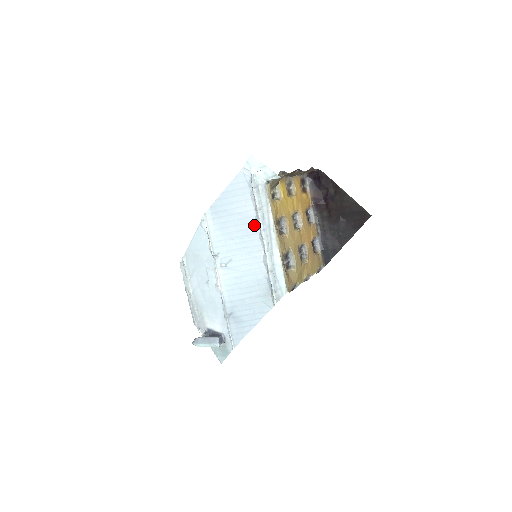
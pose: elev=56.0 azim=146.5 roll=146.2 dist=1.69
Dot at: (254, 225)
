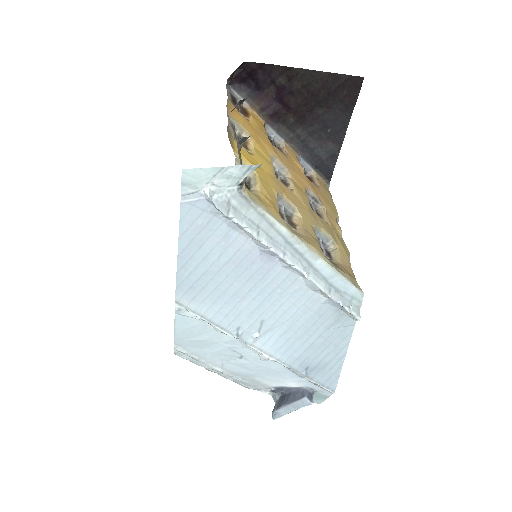
Dot at: (263, 258)
